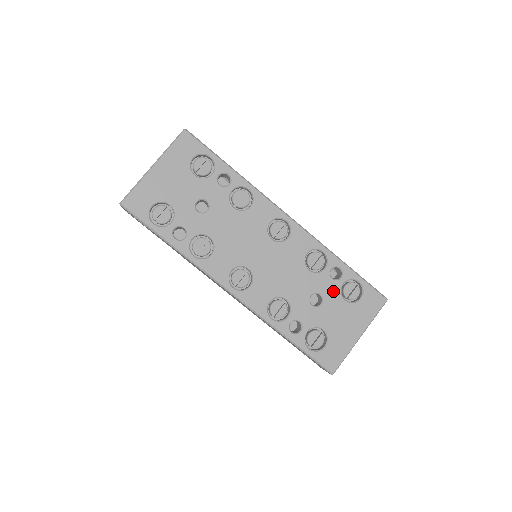
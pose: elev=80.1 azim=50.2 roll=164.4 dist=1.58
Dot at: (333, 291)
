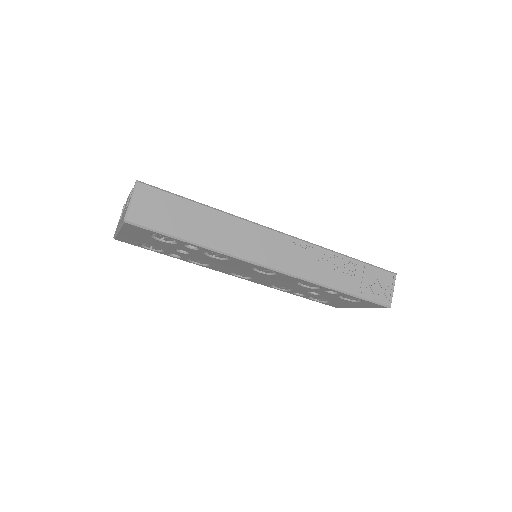
Dot at: (330, 295)
